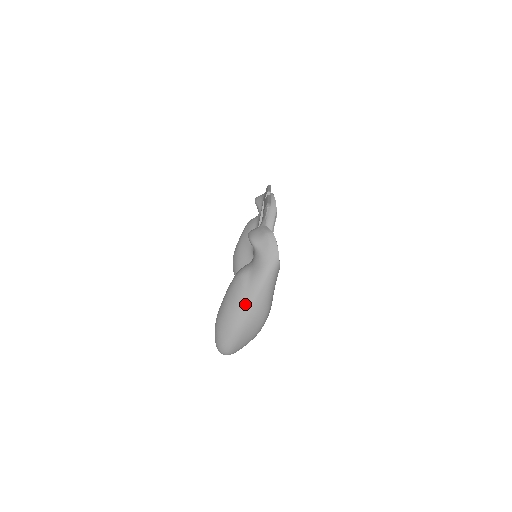
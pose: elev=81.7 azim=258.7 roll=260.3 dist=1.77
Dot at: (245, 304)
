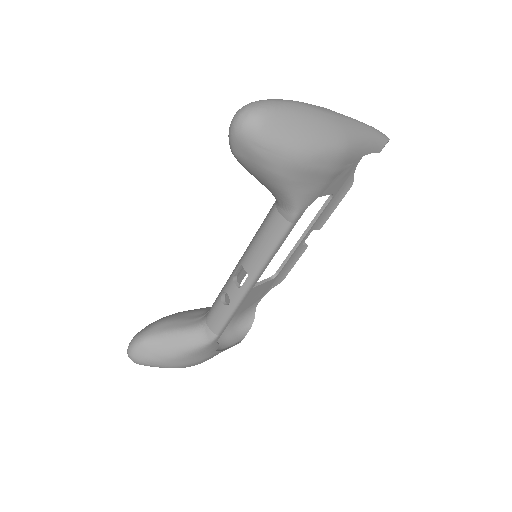
Dot at: (333, 111)
